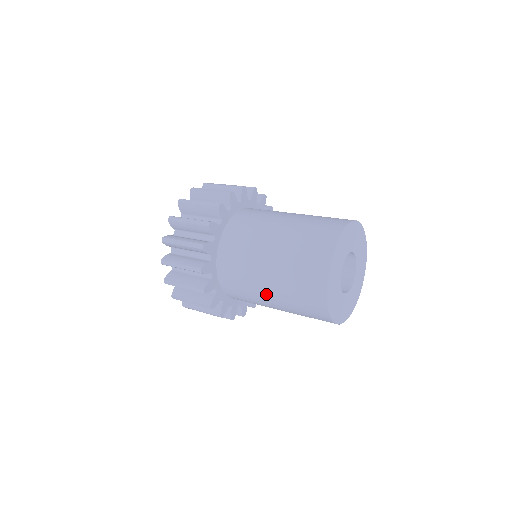
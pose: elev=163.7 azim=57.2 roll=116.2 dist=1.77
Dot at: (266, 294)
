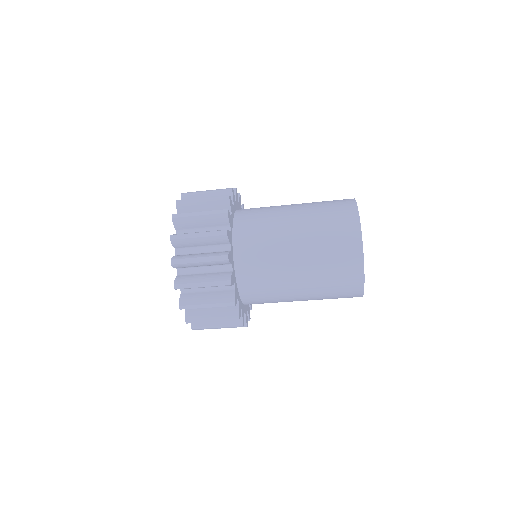
Dot at: (292, 242)
